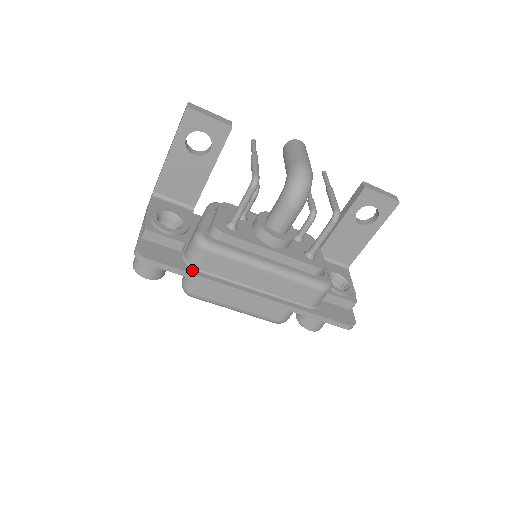
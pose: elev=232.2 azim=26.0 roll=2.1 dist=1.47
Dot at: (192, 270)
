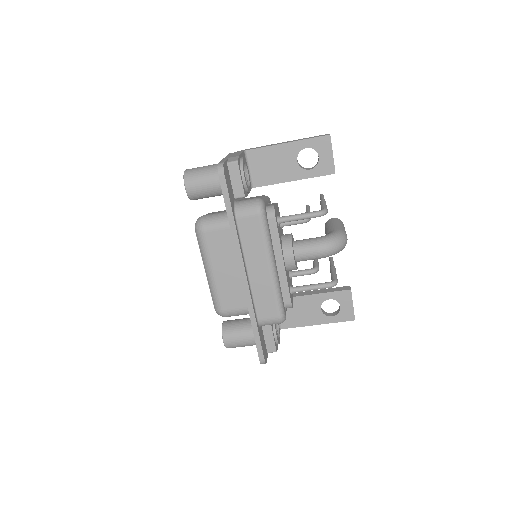
Dot at: (234, 215)
